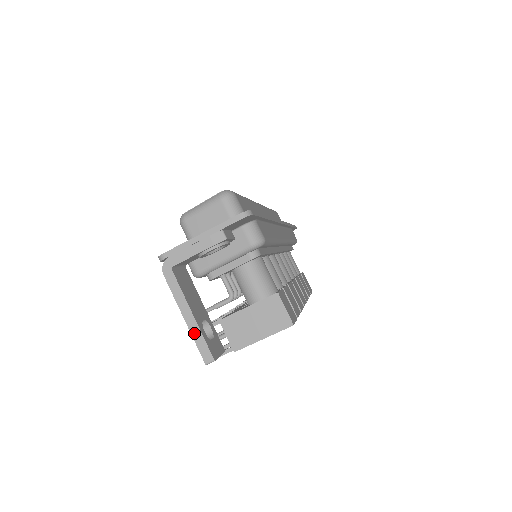
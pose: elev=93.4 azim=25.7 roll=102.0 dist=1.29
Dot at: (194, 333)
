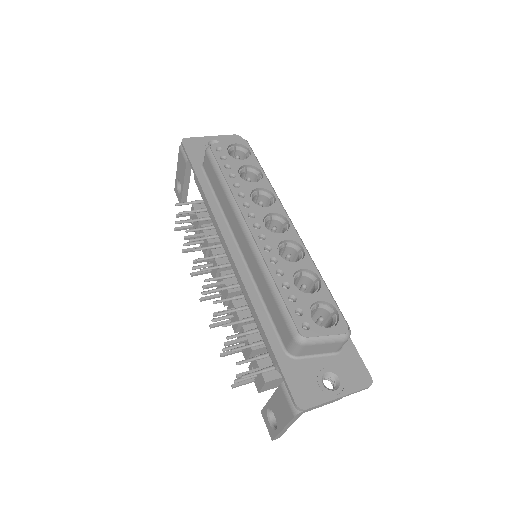
Dot at: (281, 433)
